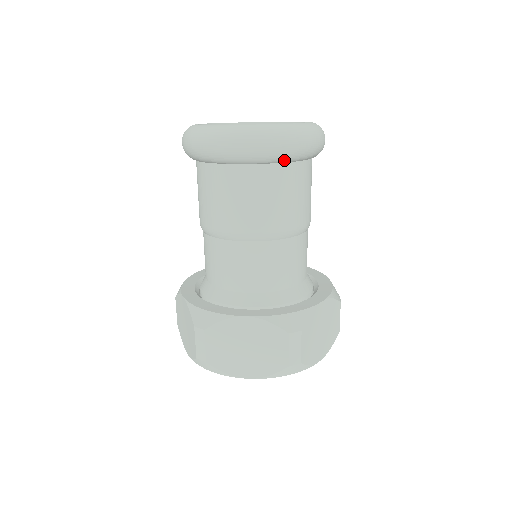
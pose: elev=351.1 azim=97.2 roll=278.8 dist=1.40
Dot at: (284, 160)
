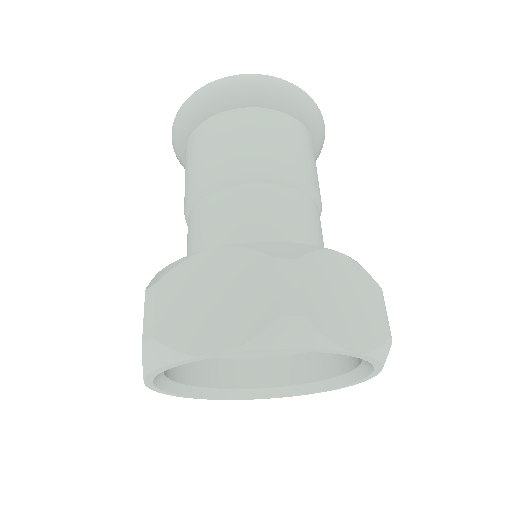
Dot at: (265, 101)
